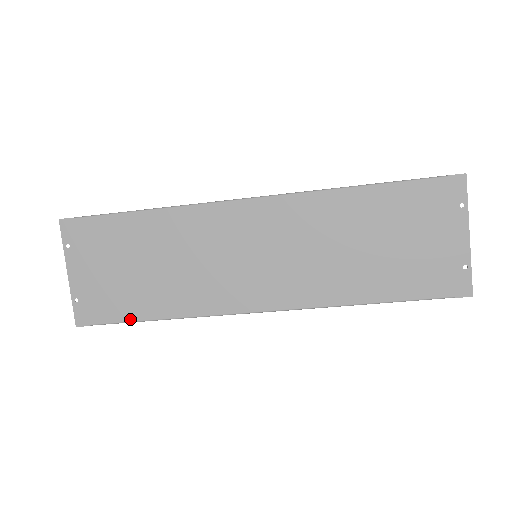
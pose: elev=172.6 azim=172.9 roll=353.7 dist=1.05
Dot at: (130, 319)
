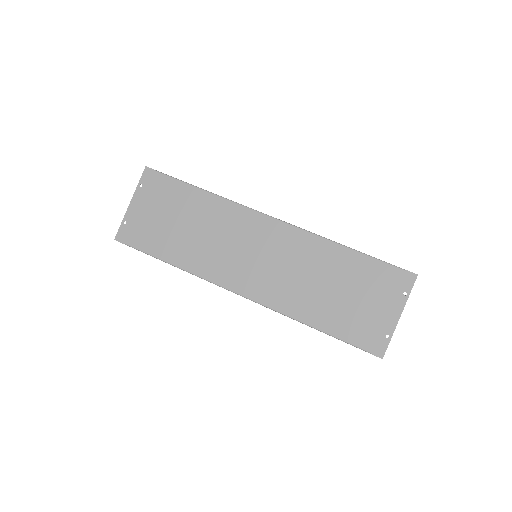
Dot at: (152, 253)
